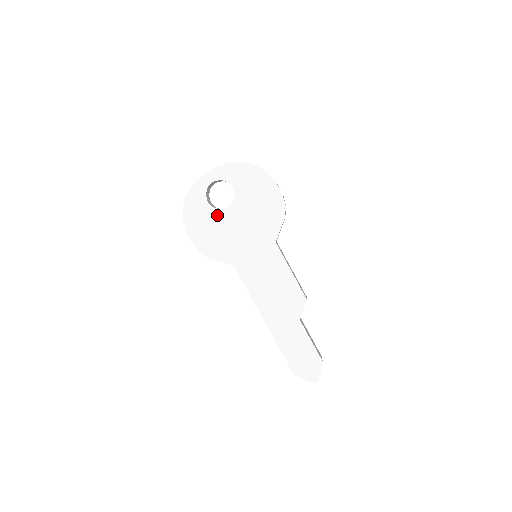
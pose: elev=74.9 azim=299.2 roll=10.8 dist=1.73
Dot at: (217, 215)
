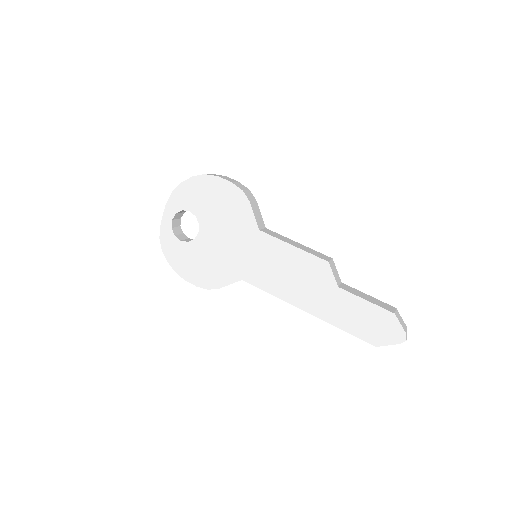
Dot at: (196, 246)
